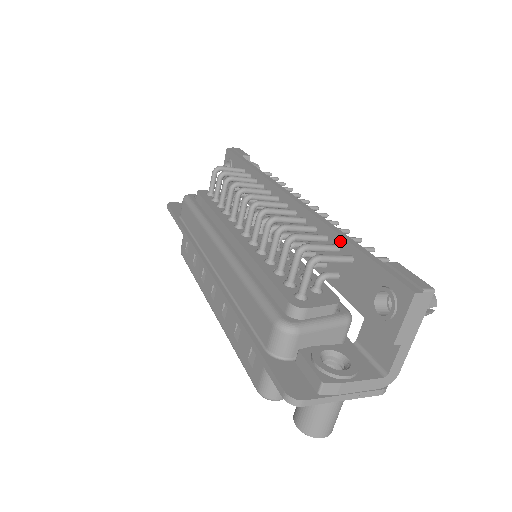
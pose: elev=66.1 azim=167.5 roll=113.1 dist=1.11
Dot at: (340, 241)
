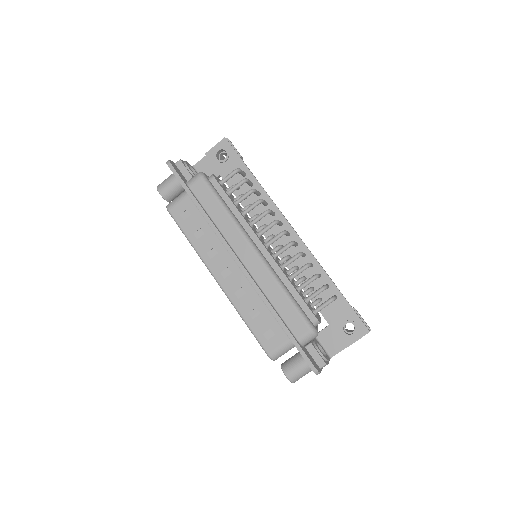
Dot at: (331, 284)
